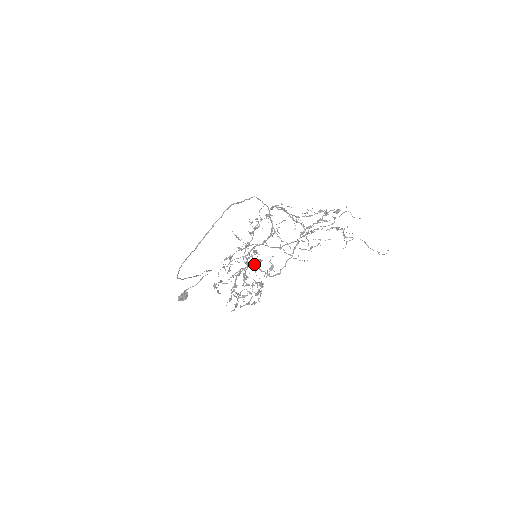
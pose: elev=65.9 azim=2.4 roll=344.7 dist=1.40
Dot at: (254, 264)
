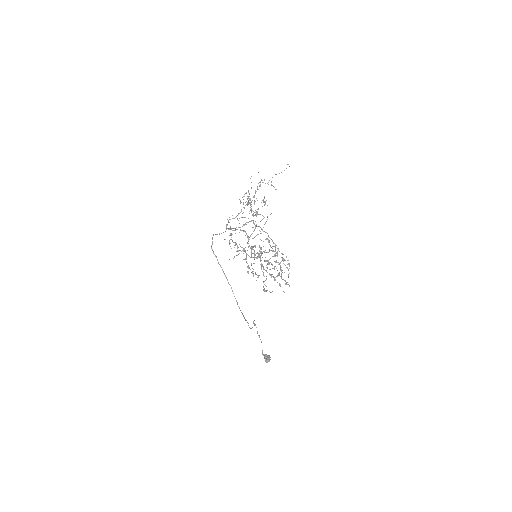
Dot at: occluded
